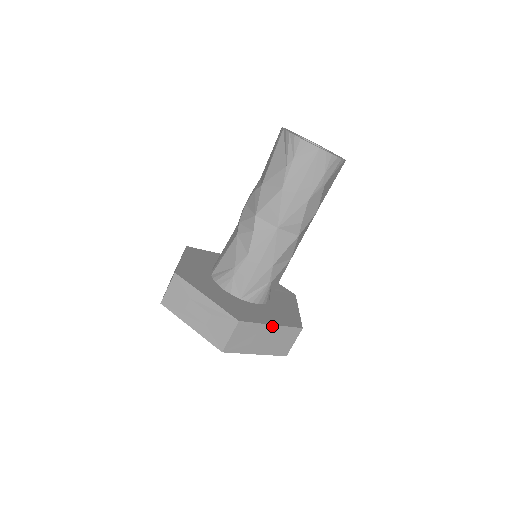
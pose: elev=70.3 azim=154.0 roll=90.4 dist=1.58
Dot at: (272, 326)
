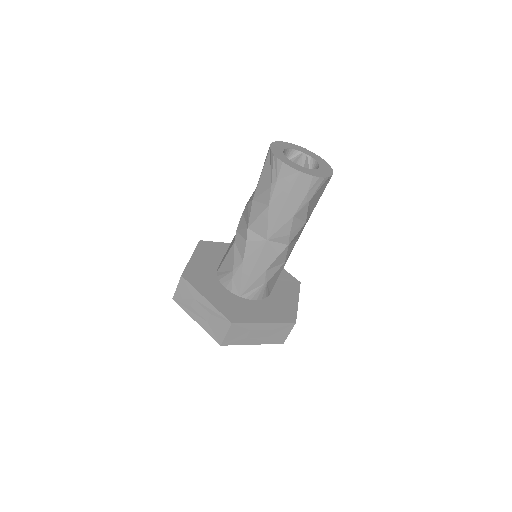
Dot at: (265, 324)
